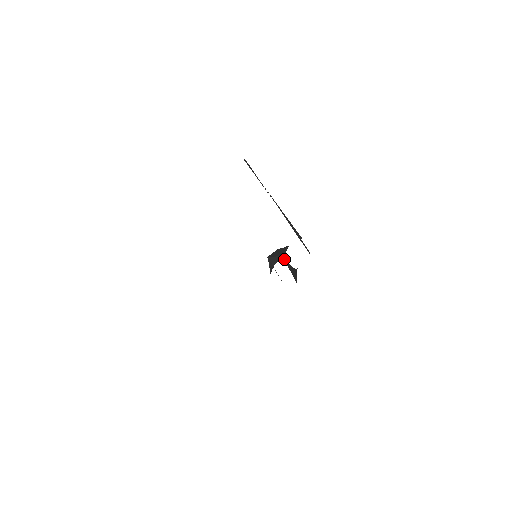
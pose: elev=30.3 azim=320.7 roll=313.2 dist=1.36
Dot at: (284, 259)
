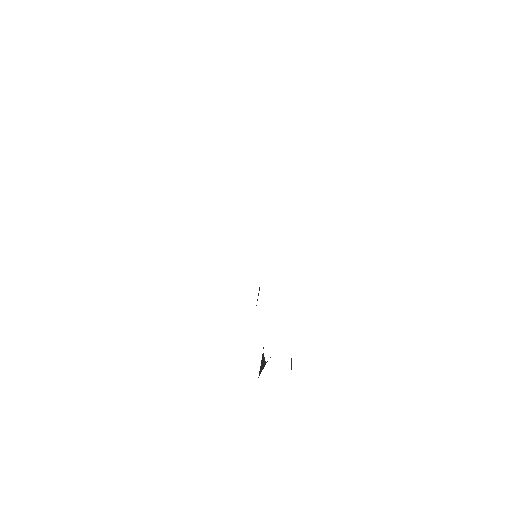
Dot at: (262, 361)
